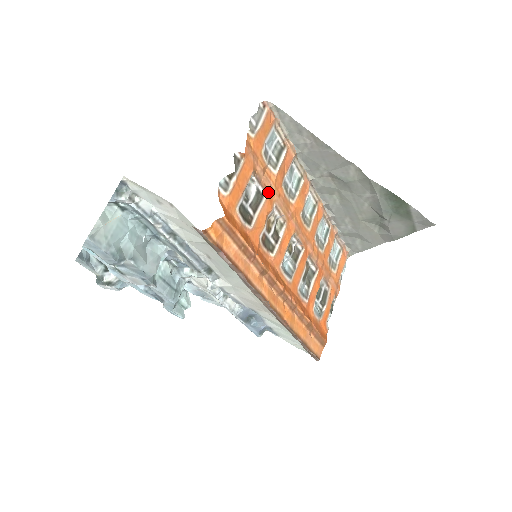
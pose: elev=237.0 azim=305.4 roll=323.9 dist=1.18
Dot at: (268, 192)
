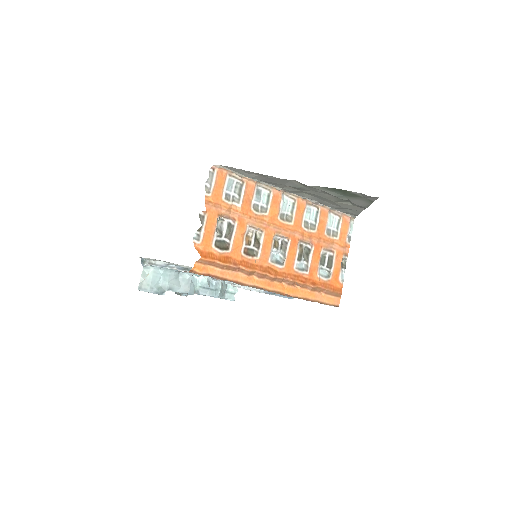
Dot at: (237, 222)
